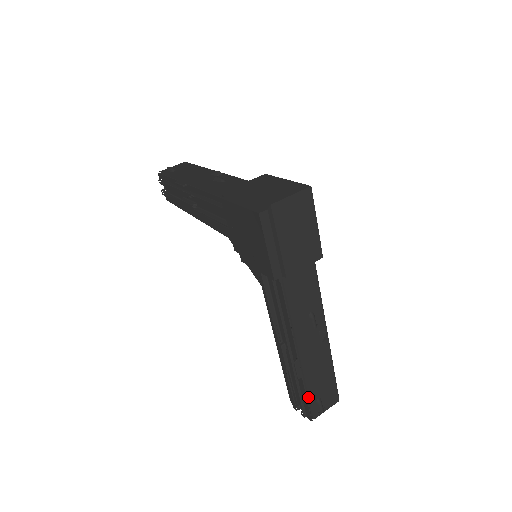
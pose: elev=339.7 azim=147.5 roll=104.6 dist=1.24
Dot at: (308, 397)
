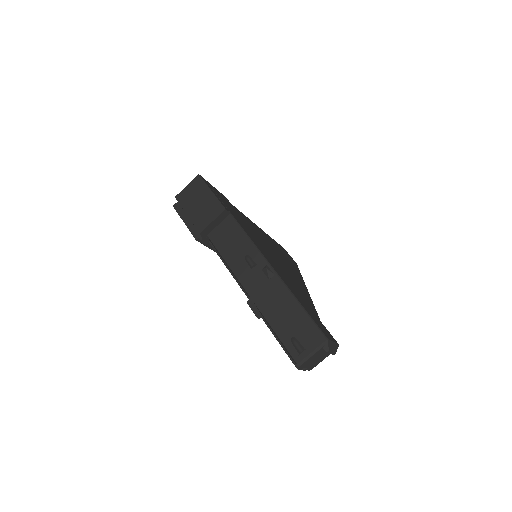
Dot at: (282, 339)
